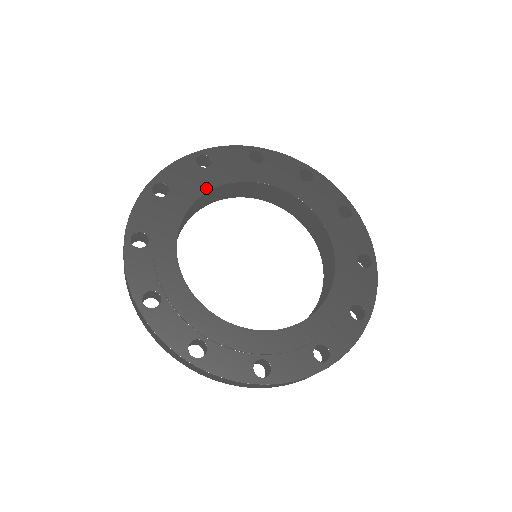
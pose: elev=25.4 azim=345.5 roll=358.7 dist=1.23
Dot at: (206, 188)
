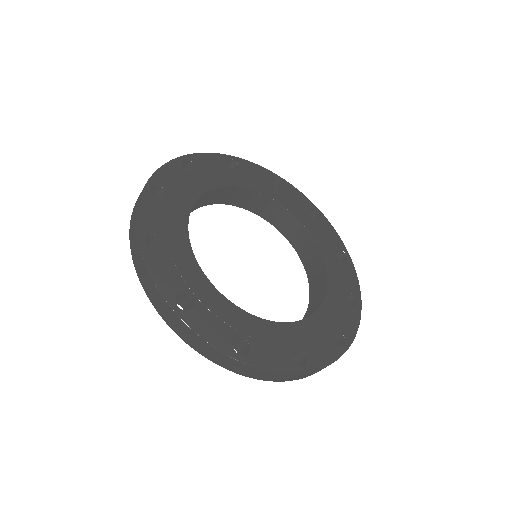
Dot at: (229, 183)
